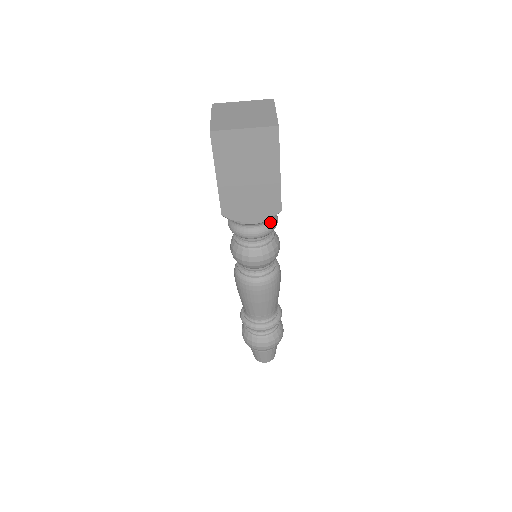
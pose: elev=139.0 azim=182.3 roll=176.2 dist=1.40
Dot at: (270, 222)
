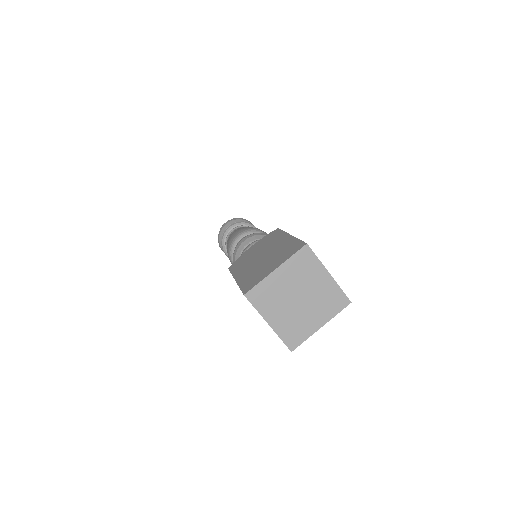
Dot at: occluded
